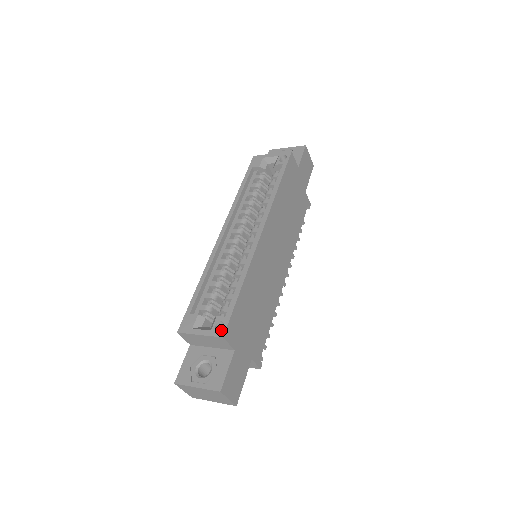
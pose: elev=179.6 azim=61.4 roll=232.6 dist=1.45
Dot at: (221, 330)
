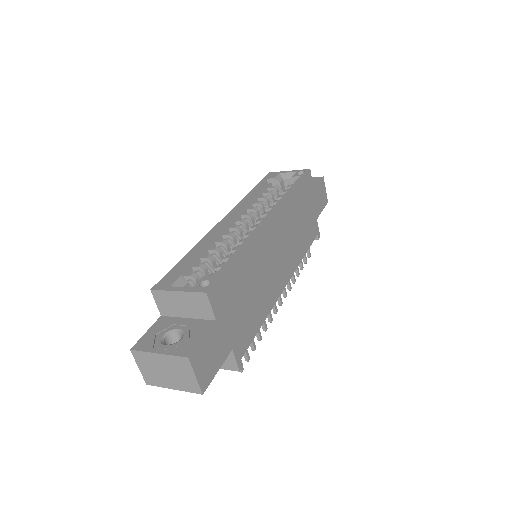
Dot at: (206, 287)
